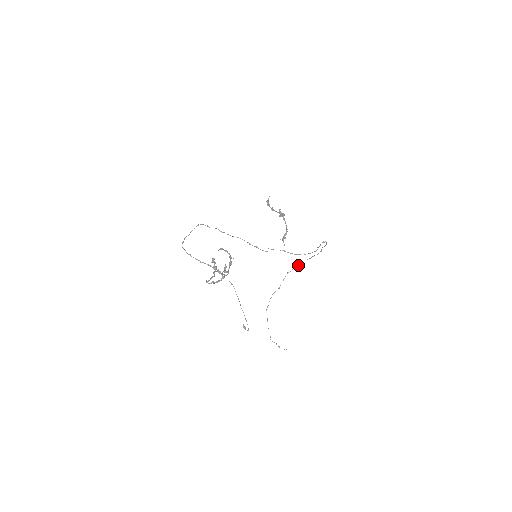
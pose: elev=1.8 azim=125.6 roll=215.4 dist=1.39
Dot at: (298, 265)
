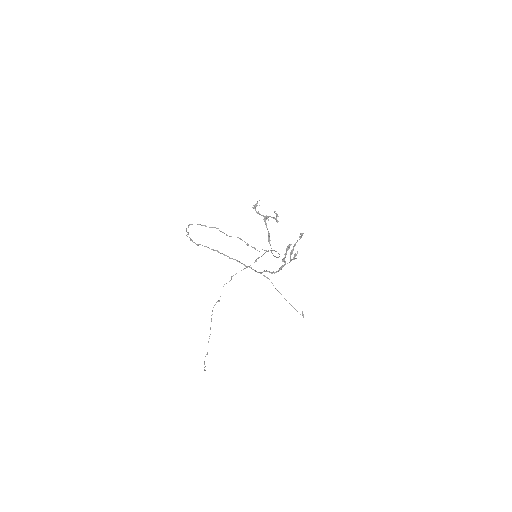
Dot at: (231, 277)
